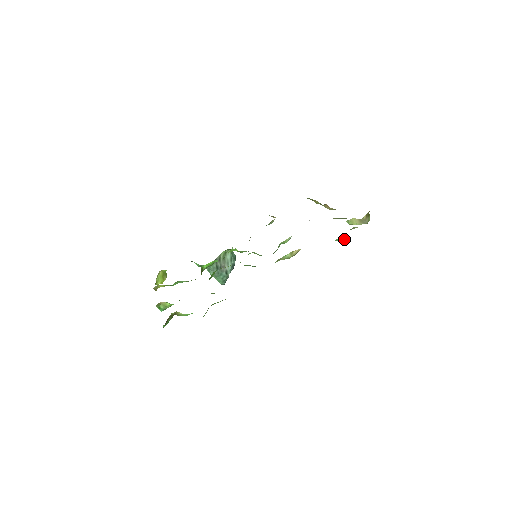
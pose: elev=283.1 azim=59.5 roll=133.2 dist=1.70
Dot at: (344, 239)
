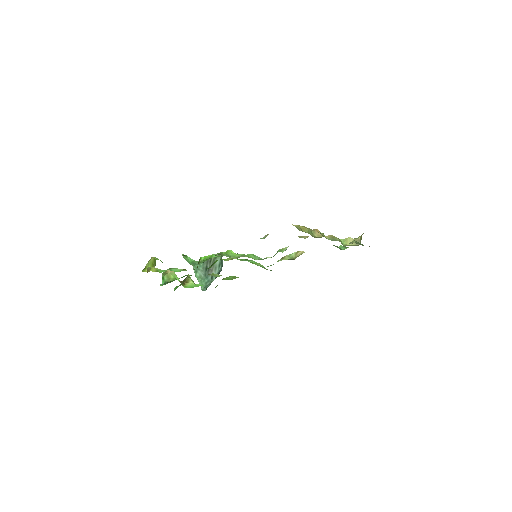
Dot at: (346, 248)
